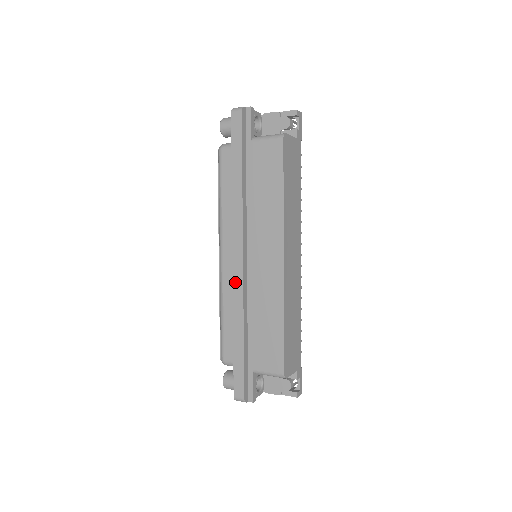
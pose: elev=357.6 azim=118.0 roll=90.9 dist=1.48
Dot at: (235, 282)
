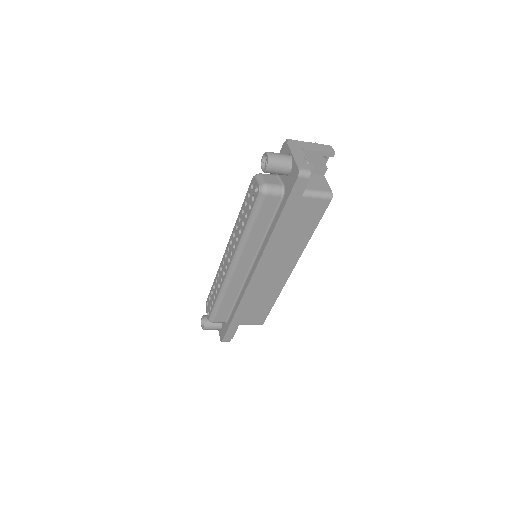
Dot at: (249, 288)
